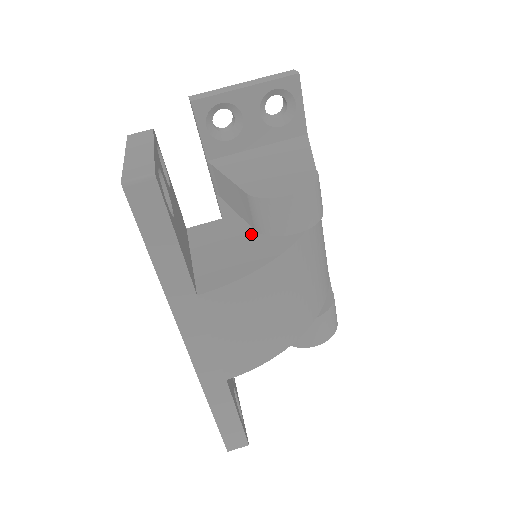
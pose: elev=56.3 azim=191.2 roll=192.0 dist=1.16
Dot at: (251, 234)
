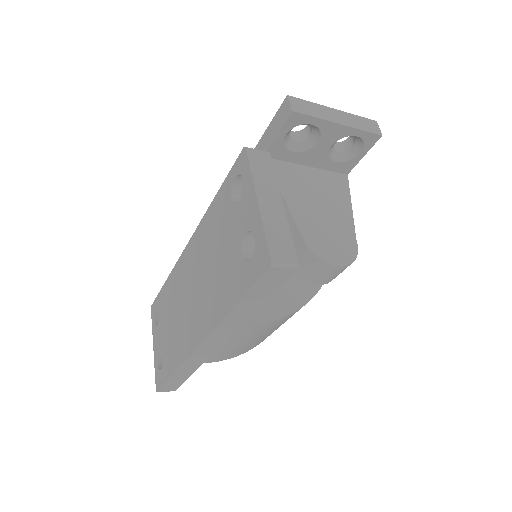
Dot at: occluded
